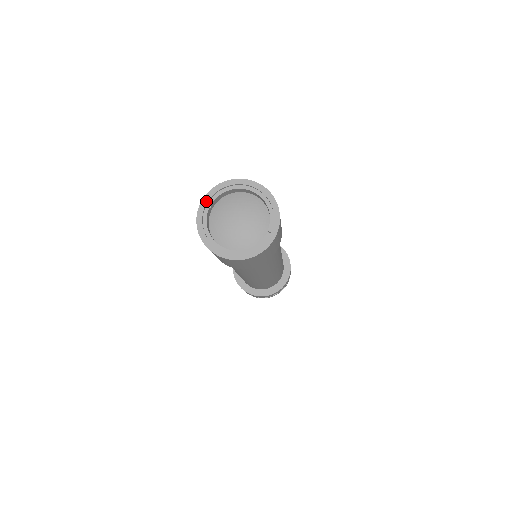
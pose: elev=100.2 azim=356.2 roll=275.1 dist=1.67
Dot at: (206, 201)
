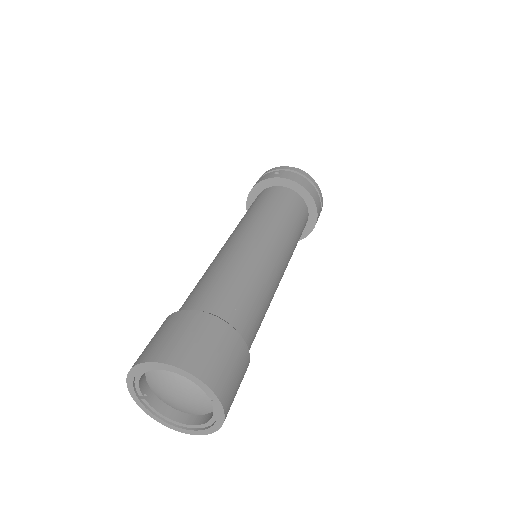
Dot at: (135, 397)
